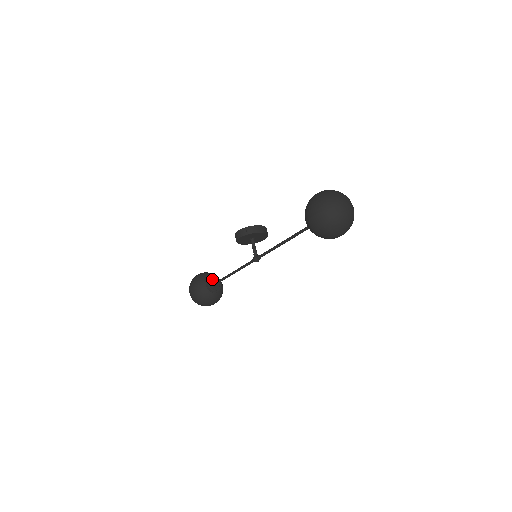
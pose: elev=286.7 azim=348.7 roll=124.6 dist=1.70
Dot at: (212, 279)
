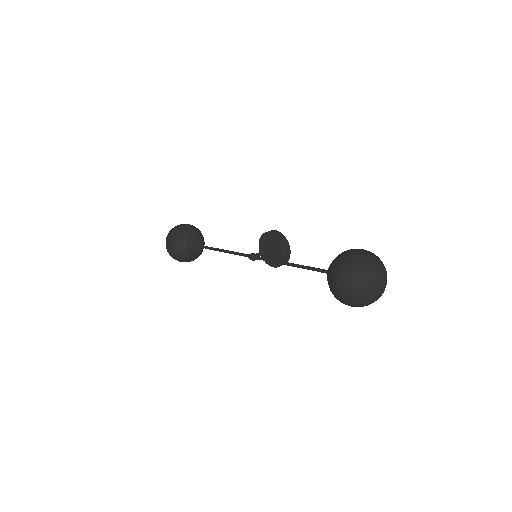
Dot at: (201, 242)
